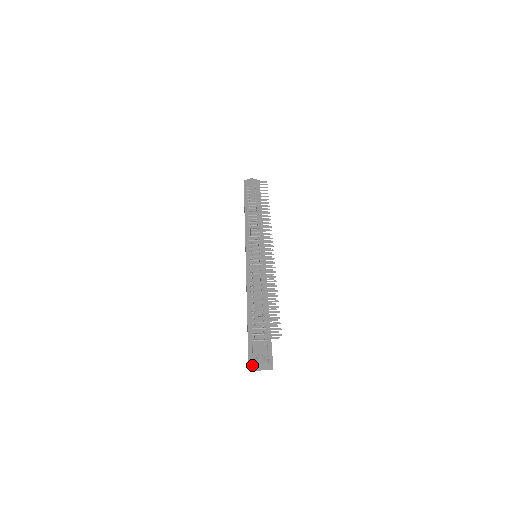
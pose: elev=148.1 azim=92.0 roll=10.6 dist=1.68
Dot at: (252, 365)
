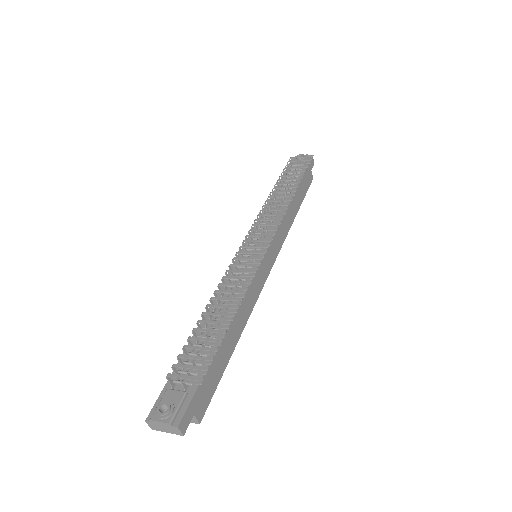
Dot at: (150, 421)
